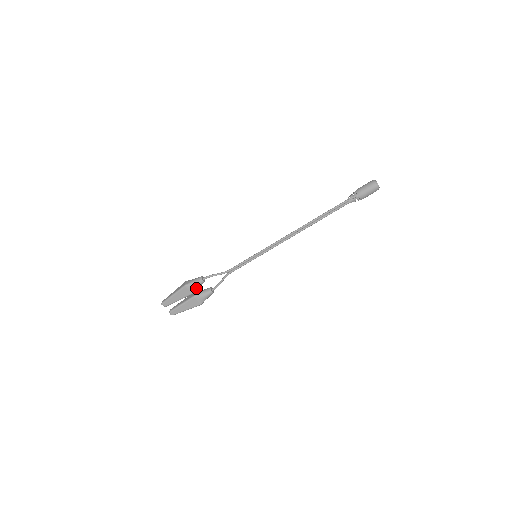
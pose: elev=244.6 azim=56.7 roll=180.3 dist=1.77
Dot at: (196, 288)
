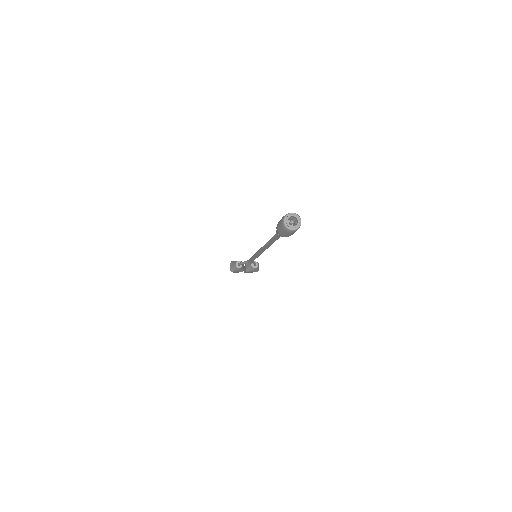
Dot at: (240, 270)
